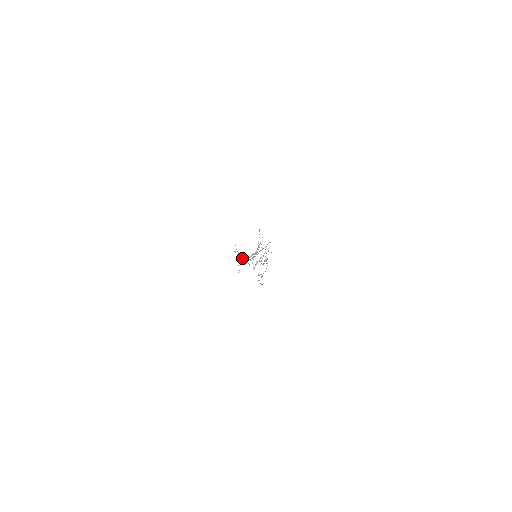
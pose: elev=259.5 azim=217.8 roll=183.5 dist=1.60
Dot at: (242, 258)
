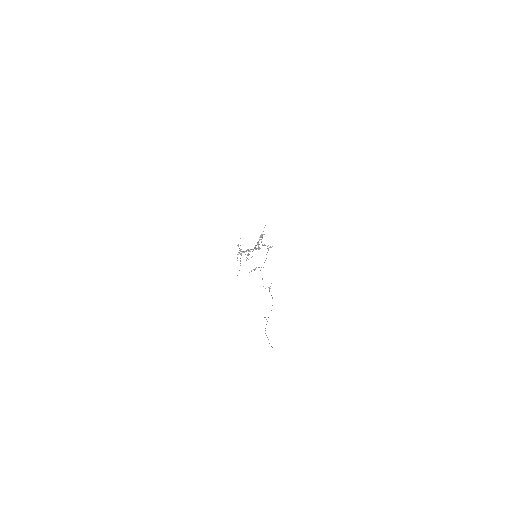
Dot at: occluded
